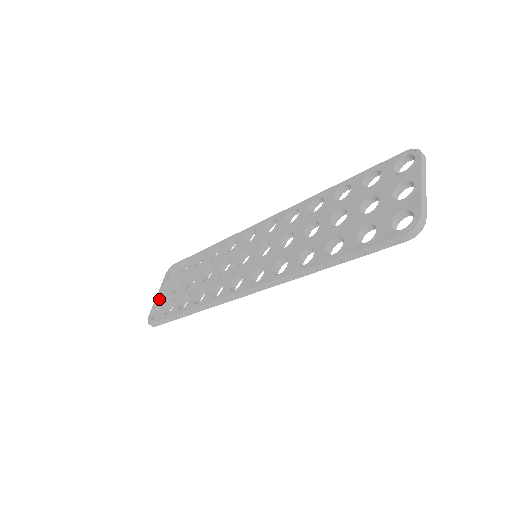
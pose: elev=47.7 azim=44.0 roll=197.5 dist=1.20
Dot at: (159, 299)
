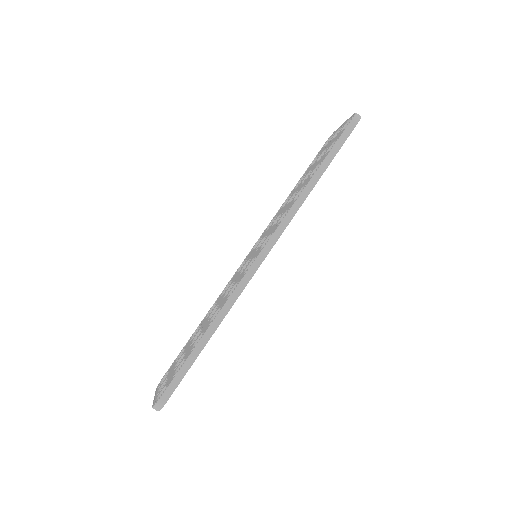
Dot at: (160, 390)
